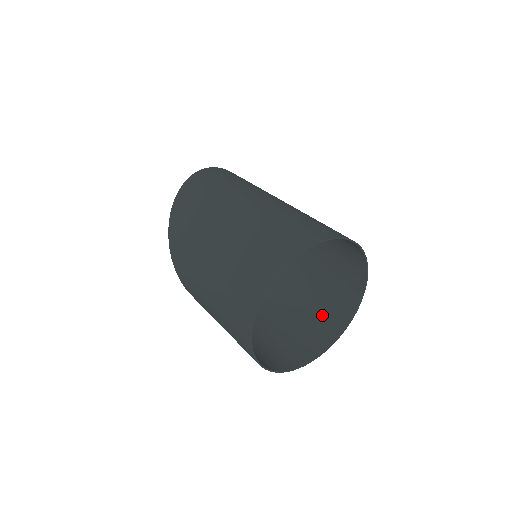
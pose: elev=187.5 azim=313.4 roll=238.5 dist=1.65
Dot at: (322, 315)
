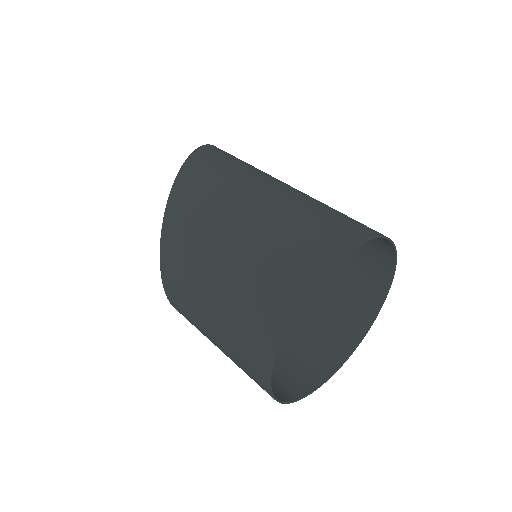
Dot at: (289, 364)
